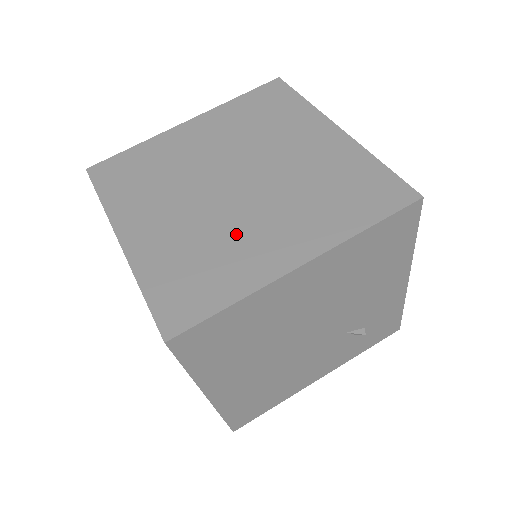
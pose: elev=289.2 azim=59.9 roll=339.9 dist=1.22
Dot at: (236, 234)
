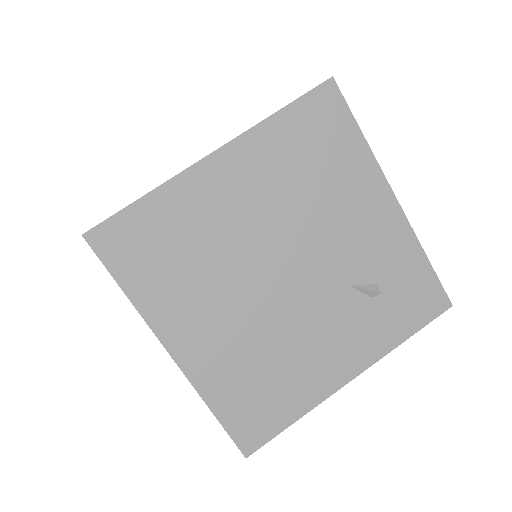
Dot at: occluded
